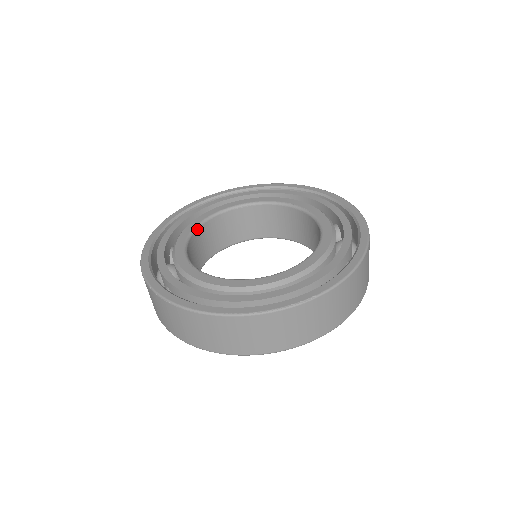
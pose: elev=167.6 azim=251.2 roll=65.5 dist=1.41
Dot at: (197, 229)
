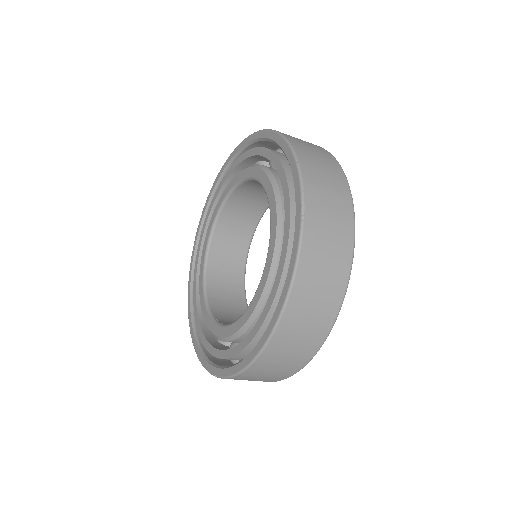
Dot at: (223, 207)
